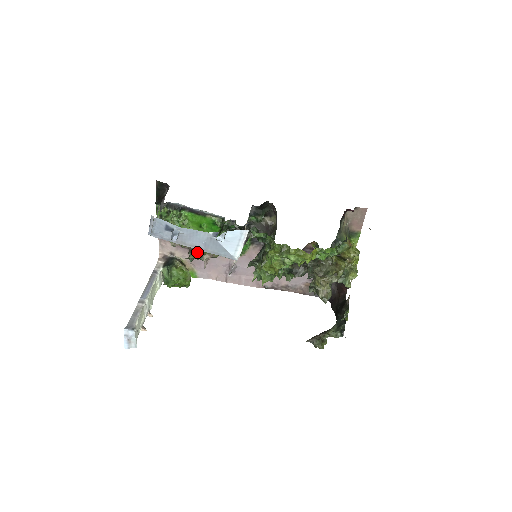
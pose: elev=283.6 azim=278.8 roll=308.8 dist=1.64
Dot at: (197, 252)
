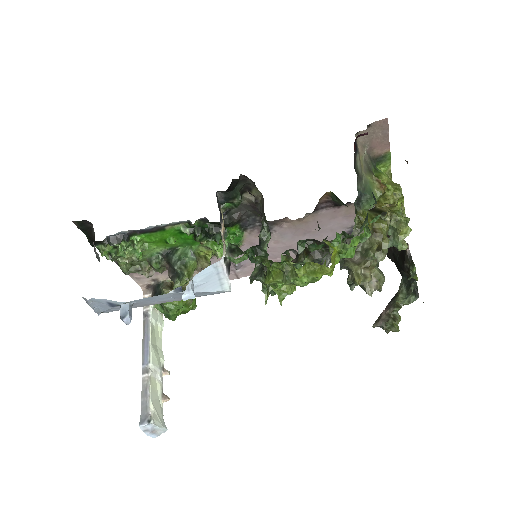
Dot at: (179, 280)
